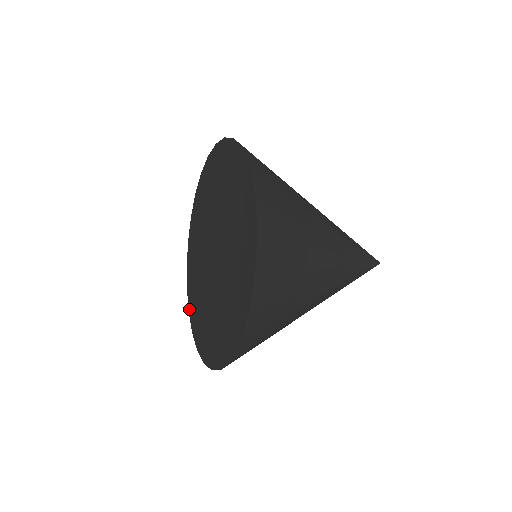
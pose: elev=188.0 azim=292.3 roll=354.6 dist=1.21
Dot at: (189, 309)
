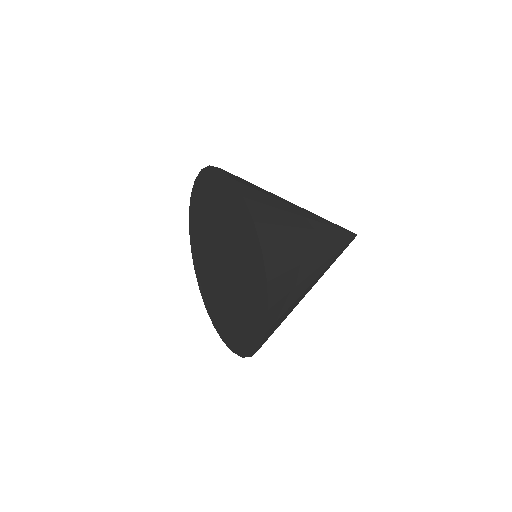
Dot at: (214, 325)
